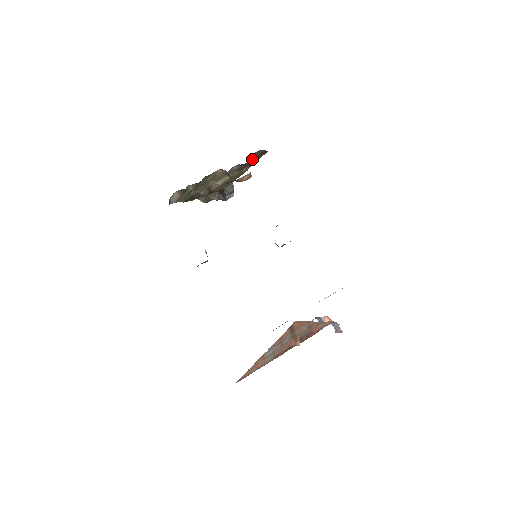
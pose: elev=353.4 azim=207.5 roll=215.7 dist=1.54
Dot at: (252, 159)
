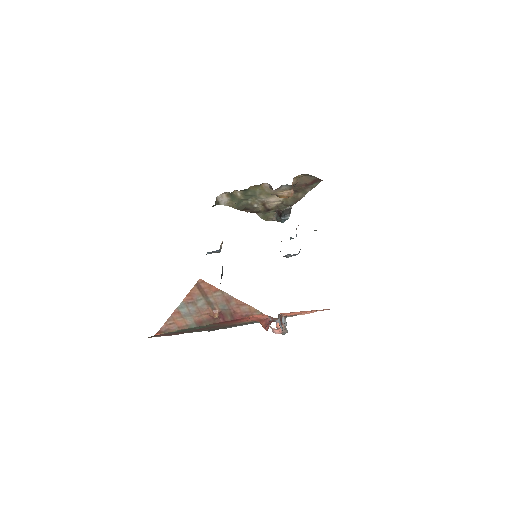
Dot at: (304, 184)
